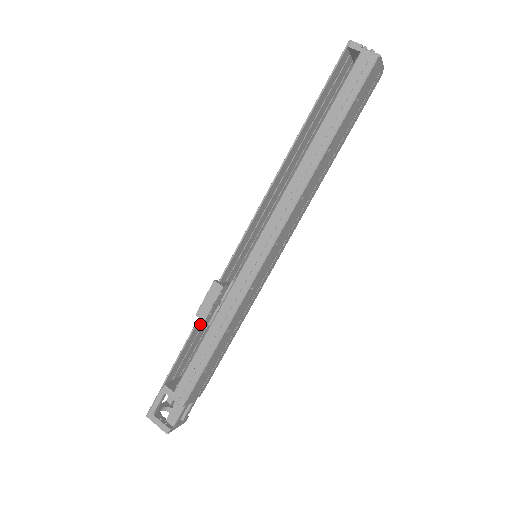
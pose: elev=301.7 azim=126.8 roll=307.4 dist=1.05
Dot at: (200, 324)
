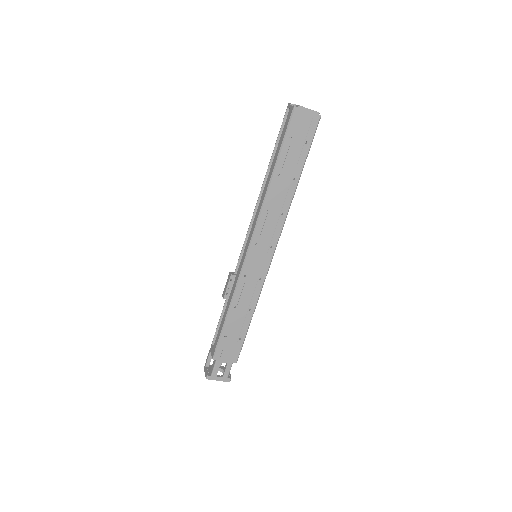
Dot at: occluded
